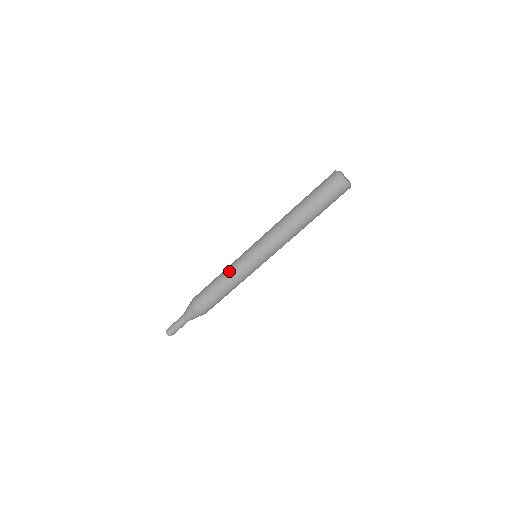
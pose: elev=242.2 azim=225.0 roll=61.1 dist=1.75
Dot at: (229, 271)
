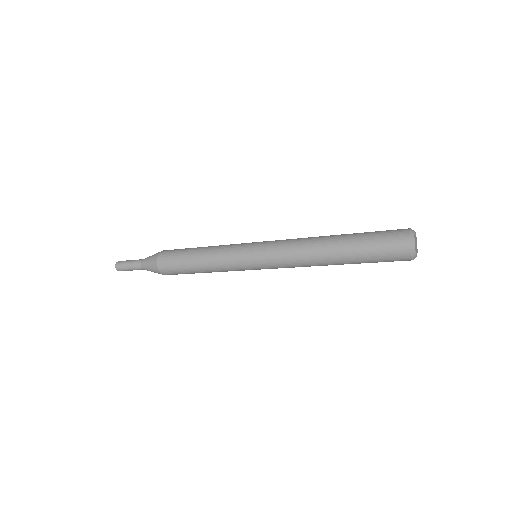
Dot at: (216, 262)
